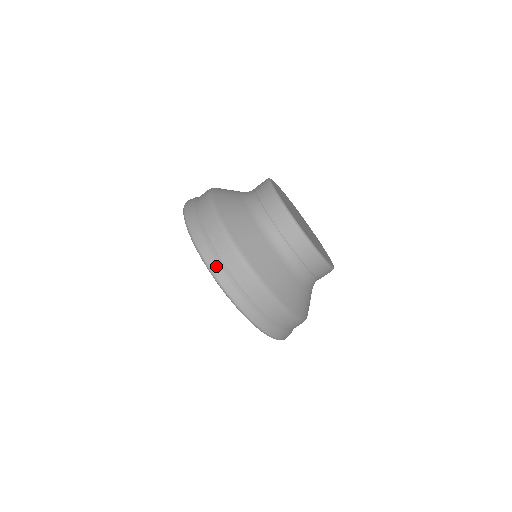
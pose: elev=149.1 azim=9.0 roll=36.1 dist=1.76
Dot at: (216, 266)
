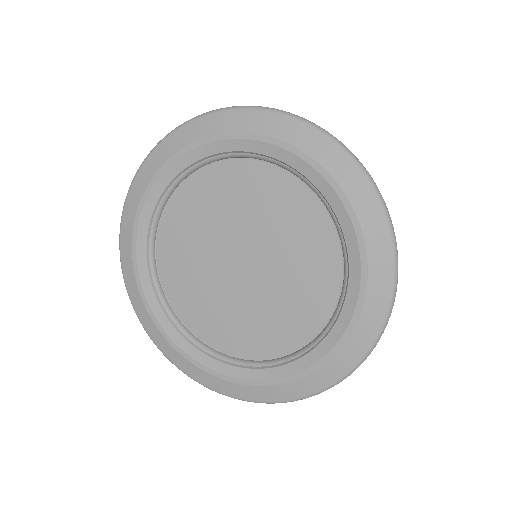
Dot at: occluded
